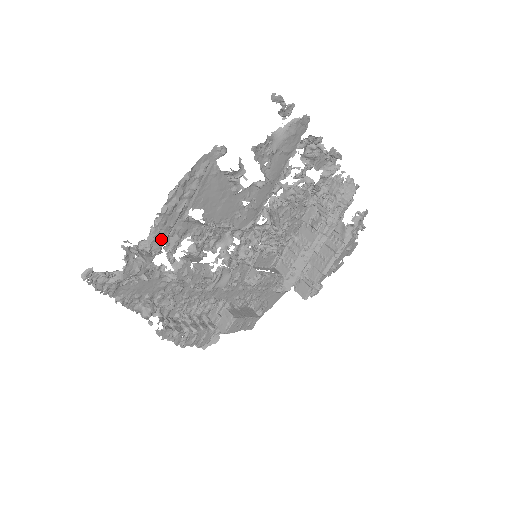
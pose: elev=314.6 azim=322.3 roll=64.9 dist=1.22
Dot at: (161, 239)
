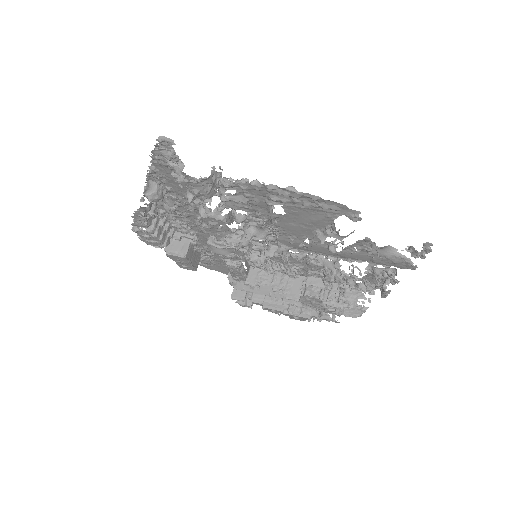
Dot at: (241, 207)
